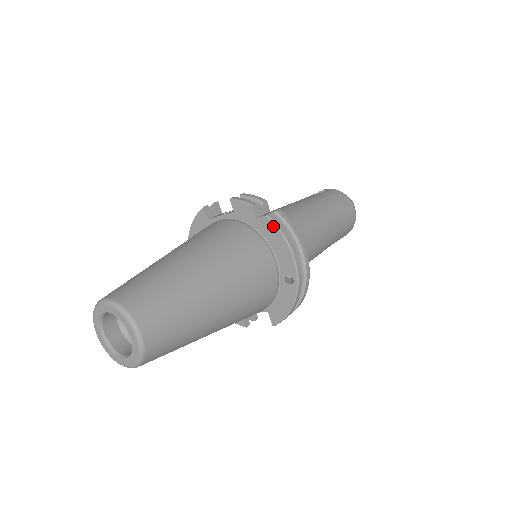
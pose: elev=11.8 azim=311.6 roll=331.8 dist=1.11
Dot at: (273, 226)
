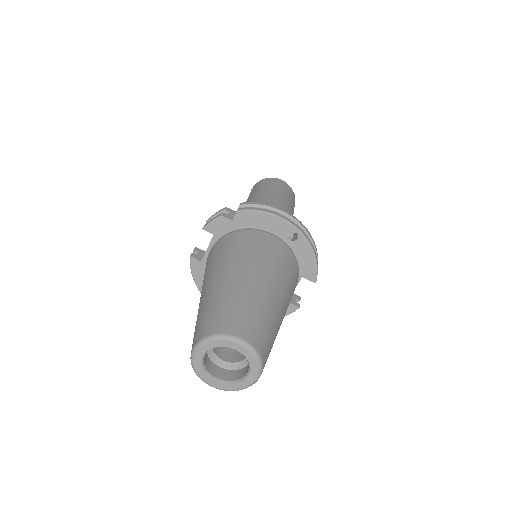
Dot at: (248, 213)
